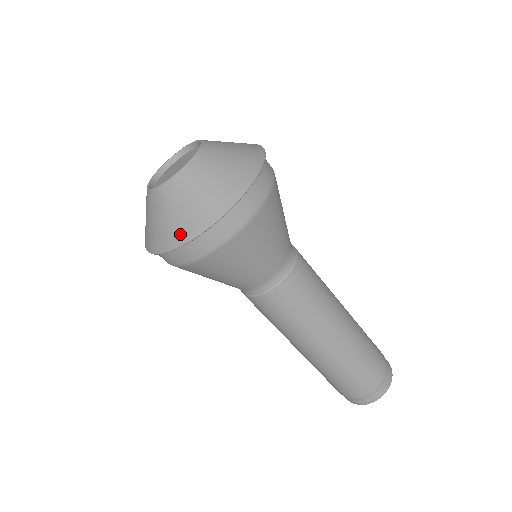
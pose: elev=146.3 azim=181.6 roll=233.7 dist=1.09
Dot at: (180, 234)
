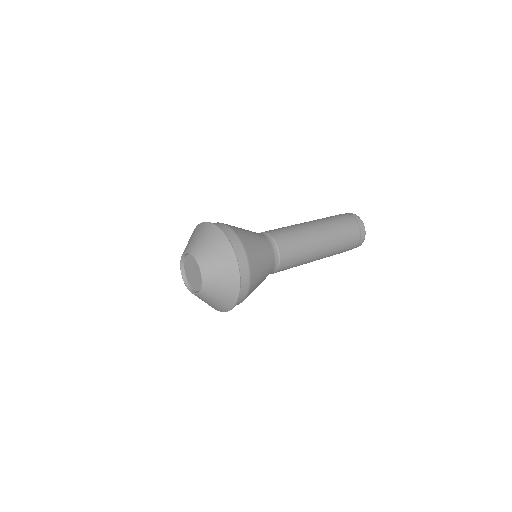
Dot at: (233, 291)
